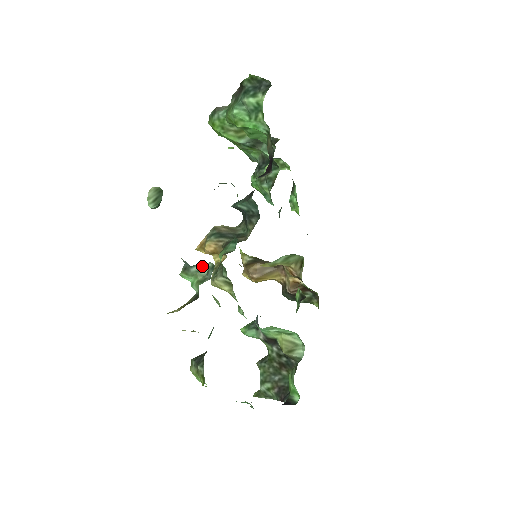
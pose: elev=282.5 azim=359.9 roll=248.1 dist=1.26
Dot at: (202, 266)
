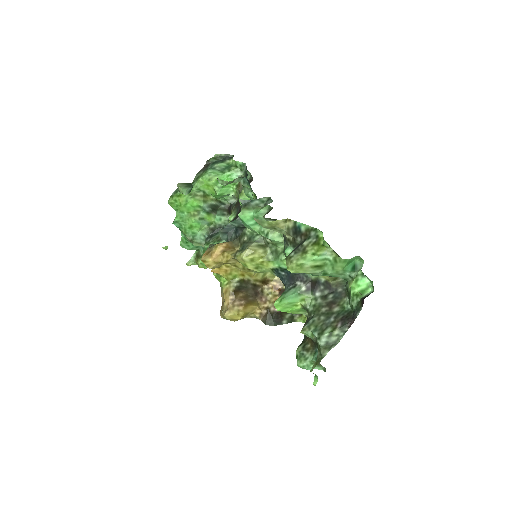
Dot at: (259, 201)
